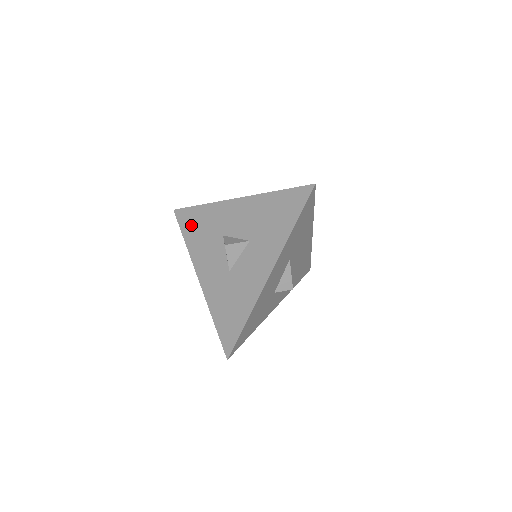
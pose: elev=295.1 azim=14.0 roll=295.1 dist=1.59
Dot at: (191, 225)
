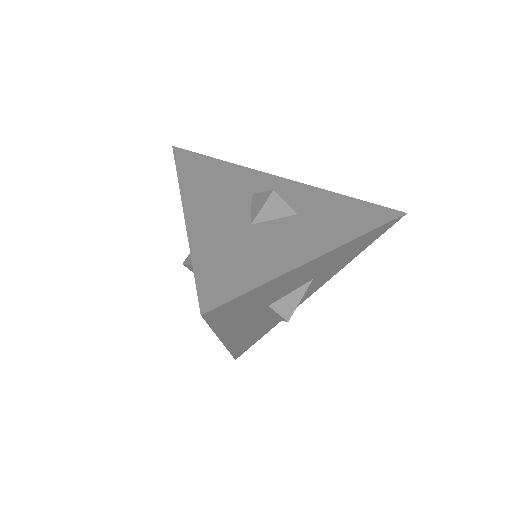
Dot at: (198, 166)
